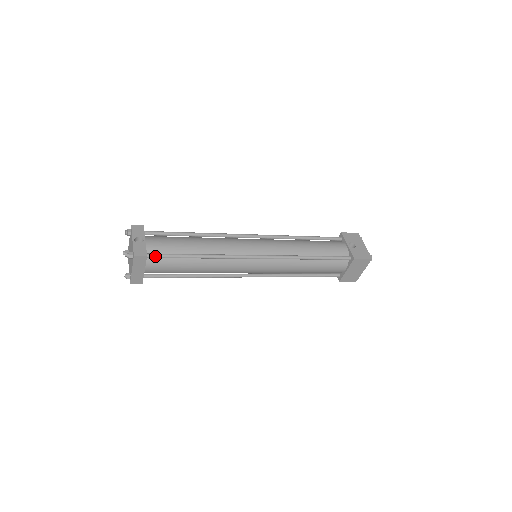
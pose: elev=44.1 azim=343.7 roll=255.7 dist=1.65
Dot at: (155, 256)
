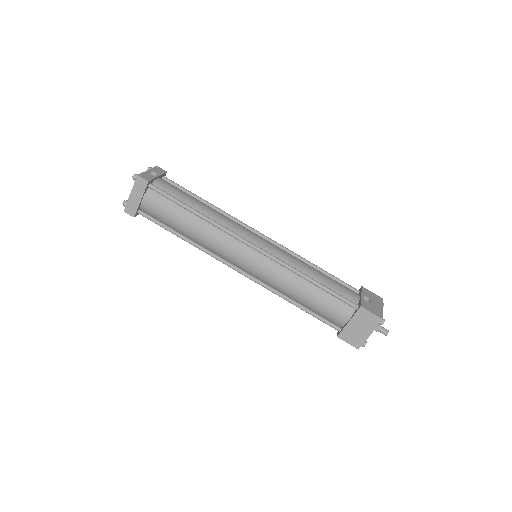
Dot at: (156, 189)
